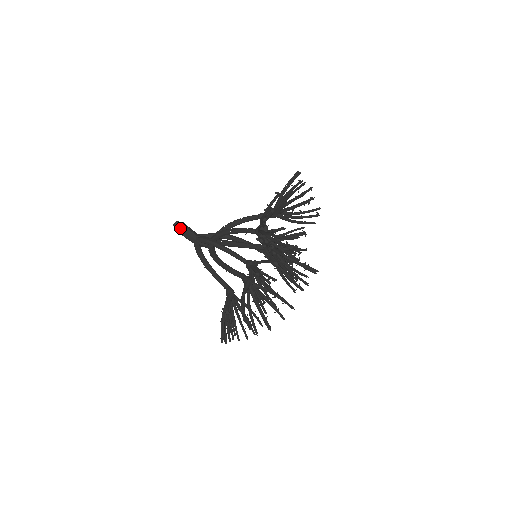
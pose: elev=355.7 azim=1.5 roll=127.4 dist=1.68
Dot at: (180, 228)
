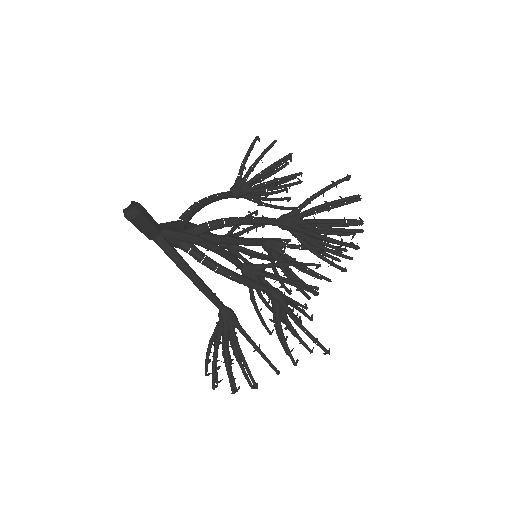
Dot at: (142, 214)
